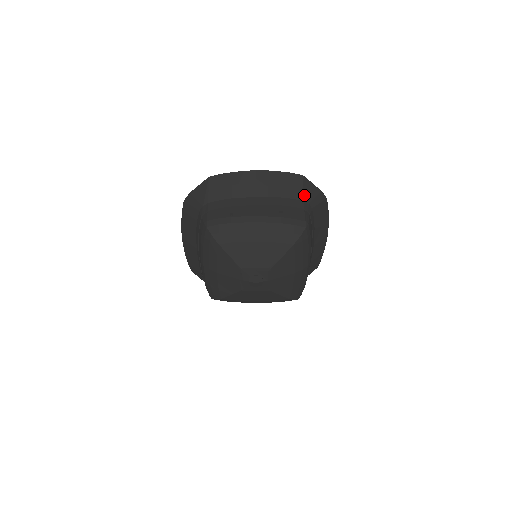
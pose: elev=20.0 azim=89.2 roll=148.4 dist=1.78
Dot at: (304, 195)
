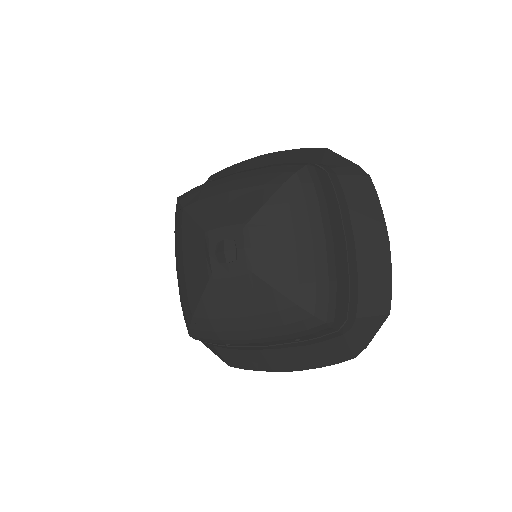
Dot at: (323, 161)
